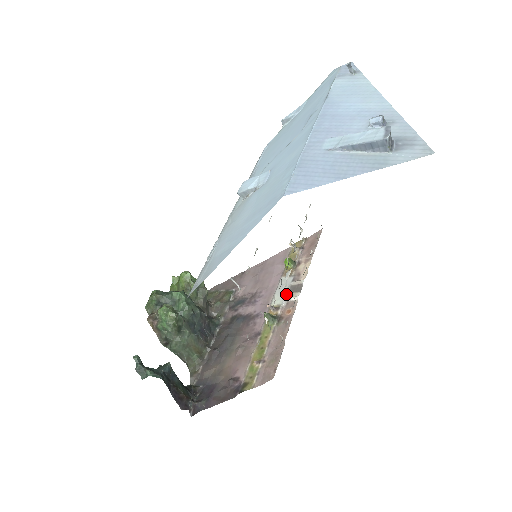
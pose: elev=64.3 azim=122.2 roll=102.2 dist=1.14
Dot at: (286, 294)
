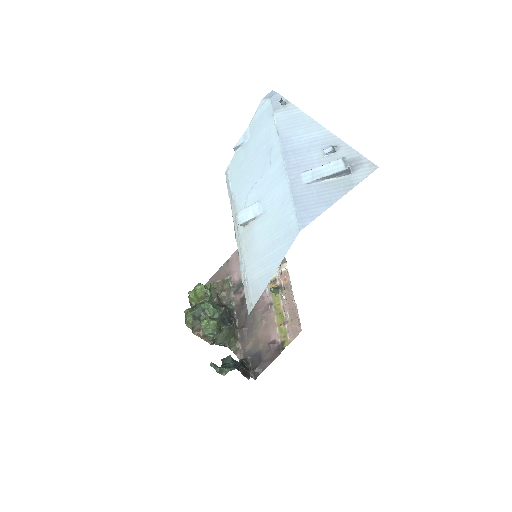
Dot at: occluded
